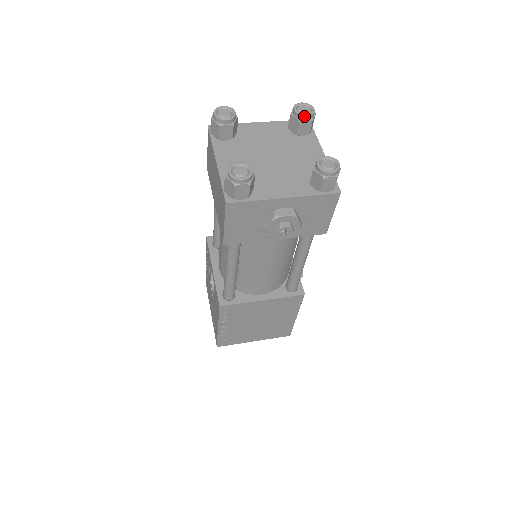
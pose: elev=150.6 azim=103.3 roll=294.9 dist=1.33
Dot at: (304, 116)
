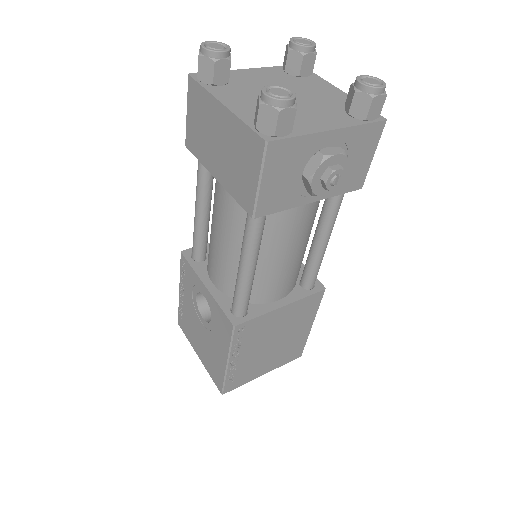
Dot at: (308, 47)
